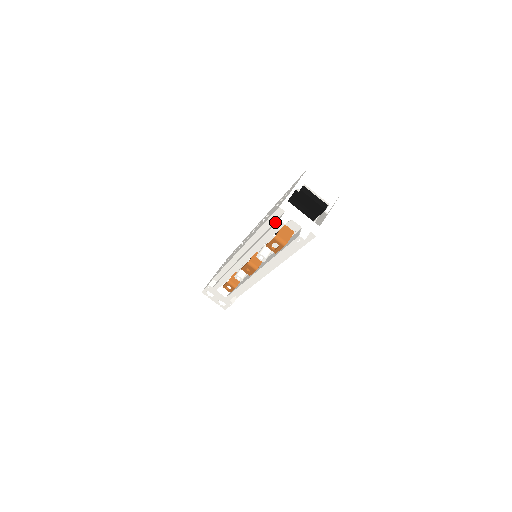
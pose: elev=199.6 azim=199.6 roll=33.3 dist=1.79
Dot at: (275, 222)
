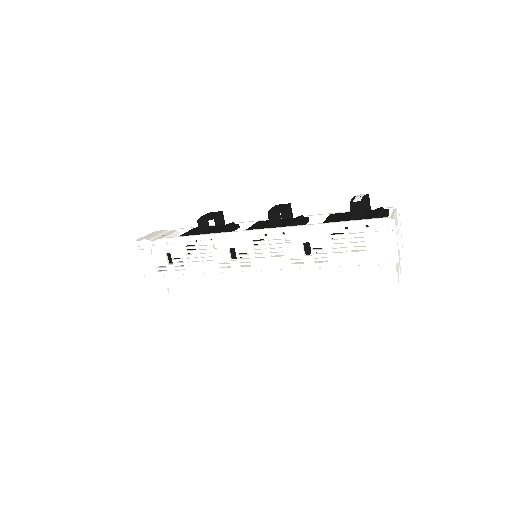
Dot at: (381, 279)
